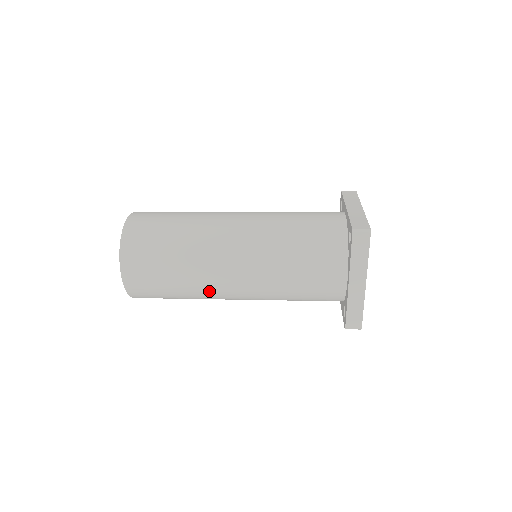
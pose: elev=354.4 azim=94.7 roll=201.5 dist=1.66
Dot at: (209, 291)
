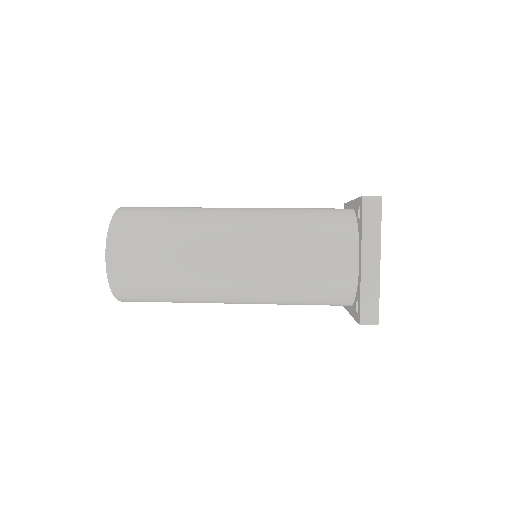
Dot at: (203, 279)
